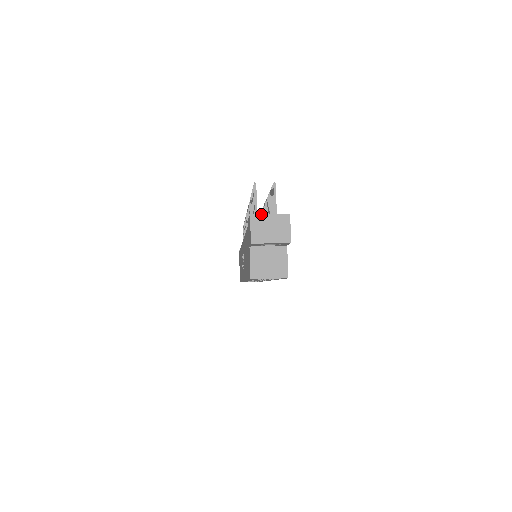
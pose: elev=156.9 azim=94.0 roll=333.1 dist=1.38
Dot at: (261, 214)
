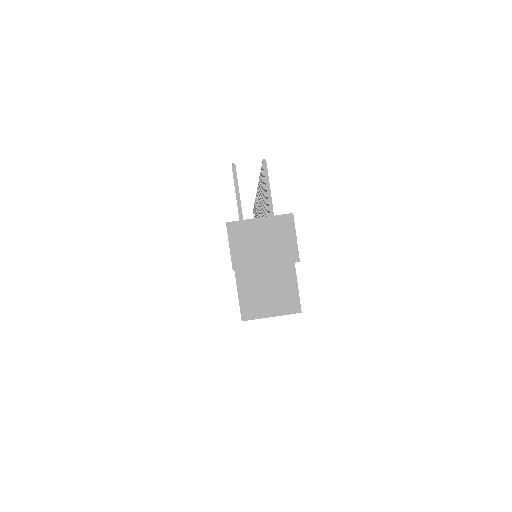
Dot at: occluded
